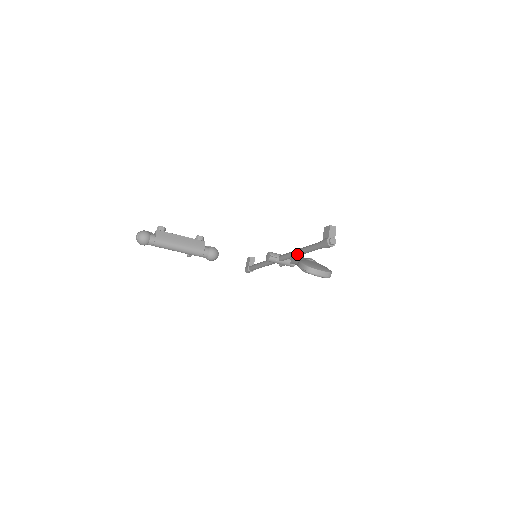
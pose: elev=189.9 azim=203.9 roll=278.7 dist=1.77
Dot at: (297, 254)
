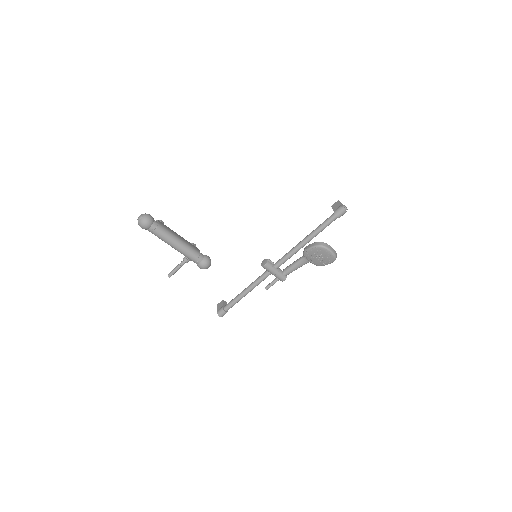
Dot at: (301, 244)
